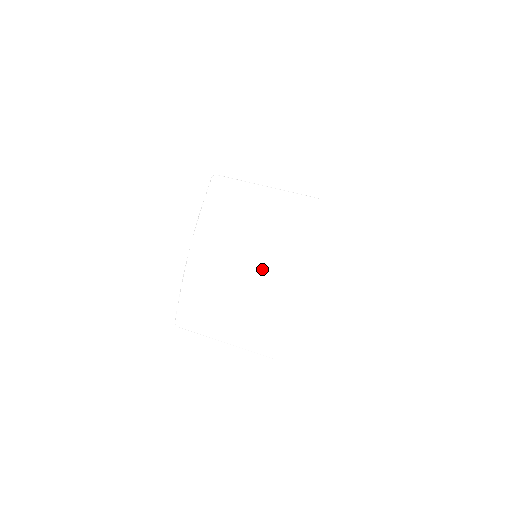
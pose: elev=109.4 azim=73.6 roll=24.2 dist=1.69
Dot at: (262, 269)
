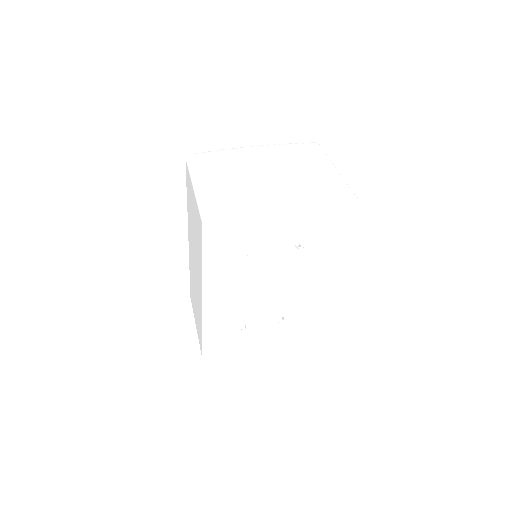
Dot at: (276, 186)
